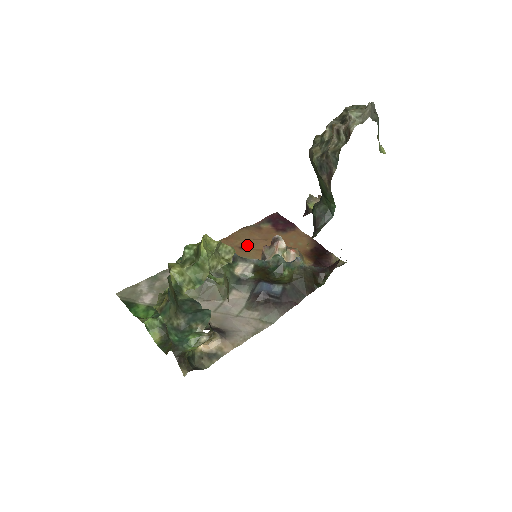
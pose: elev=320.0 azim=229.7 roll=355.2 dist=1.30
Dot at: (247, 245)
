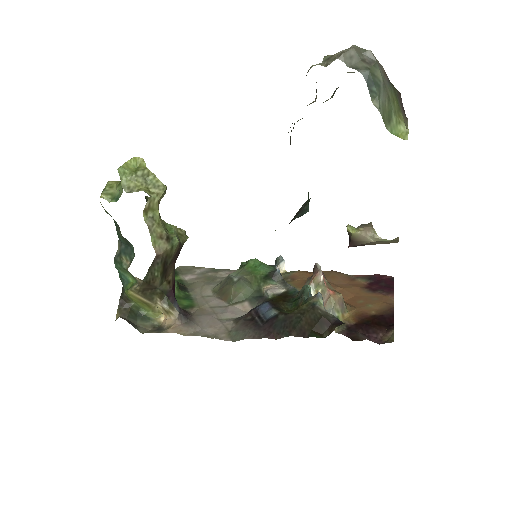
Dot at: occluded
